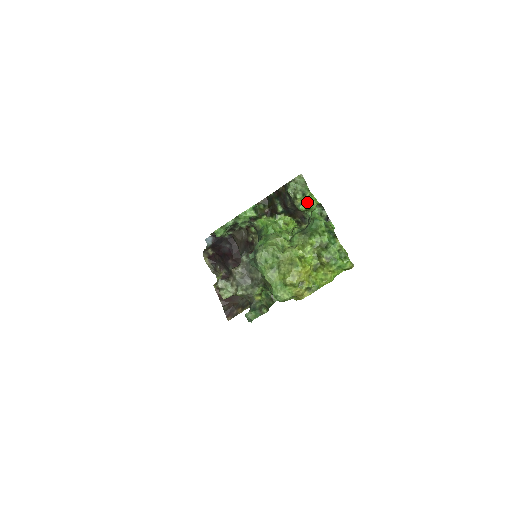
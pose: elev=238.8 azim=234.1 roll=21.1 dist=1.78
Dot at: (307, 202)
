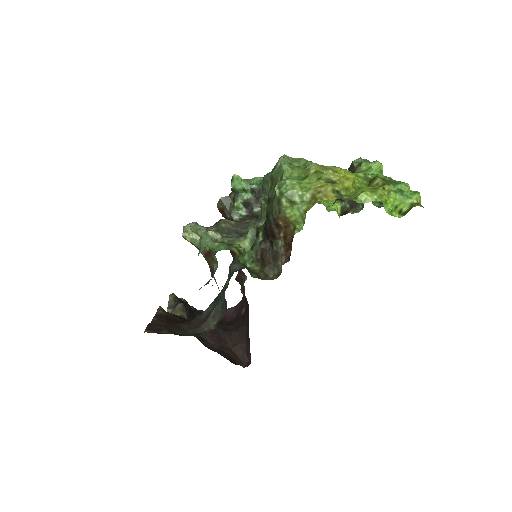
Dot at: (373, 173)
